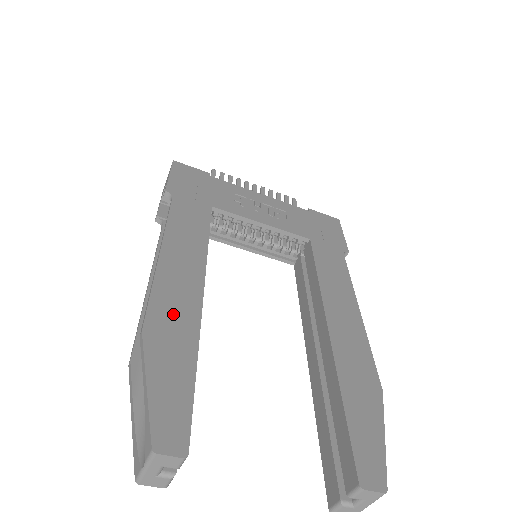
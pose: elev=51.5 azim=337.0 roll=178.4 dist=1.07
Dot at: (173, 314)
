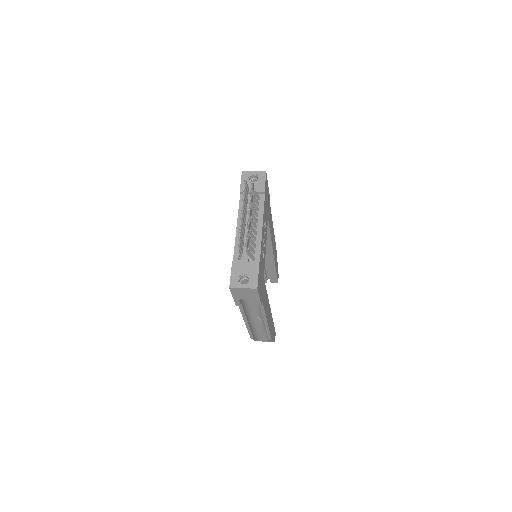
Dot at: (271, 325)
